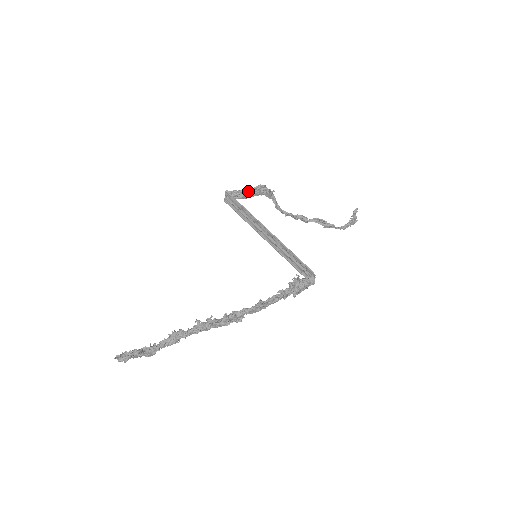
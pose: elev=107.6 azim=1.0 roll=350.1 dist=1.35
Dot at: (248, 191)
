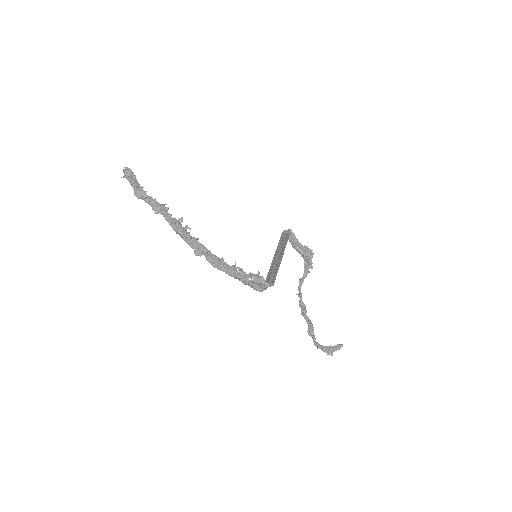
Dot at: (301, 244)
